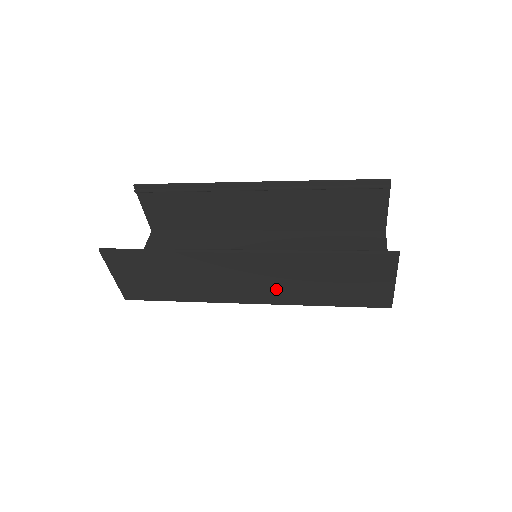
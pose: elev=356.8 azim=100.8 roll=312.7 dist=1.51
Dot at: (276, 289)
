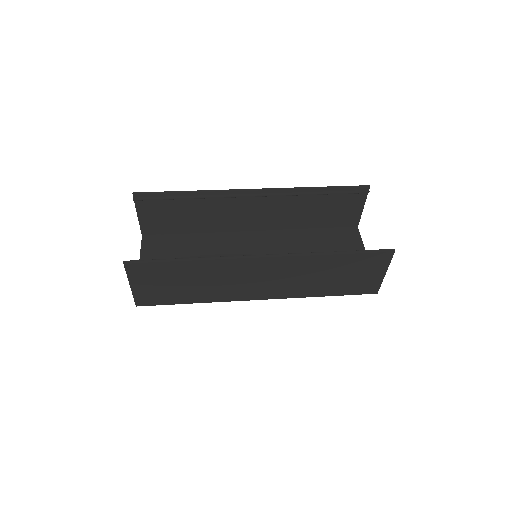
Dot at: (286, 286)
